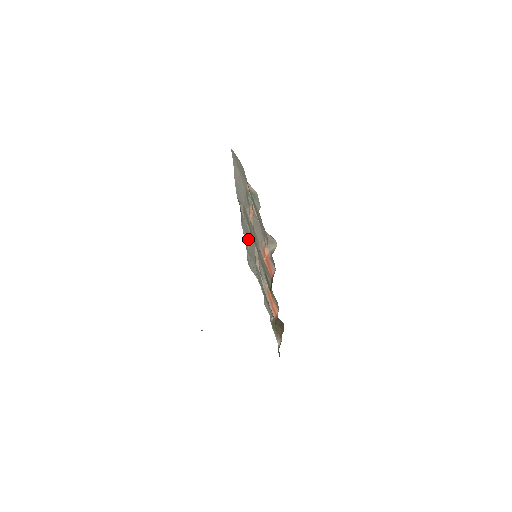
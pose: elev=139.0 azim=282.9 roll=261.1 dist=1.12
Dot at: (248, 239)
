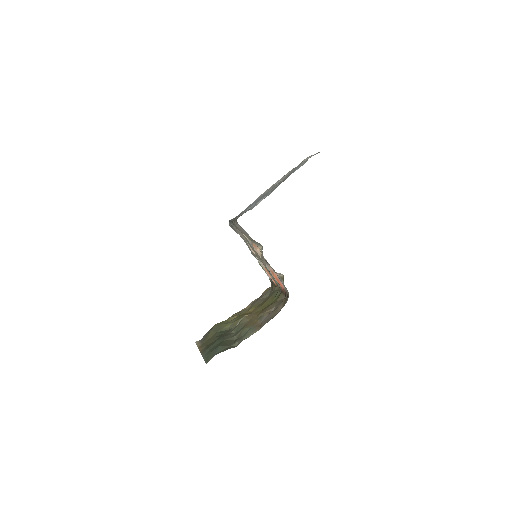
Dot at: occluded
